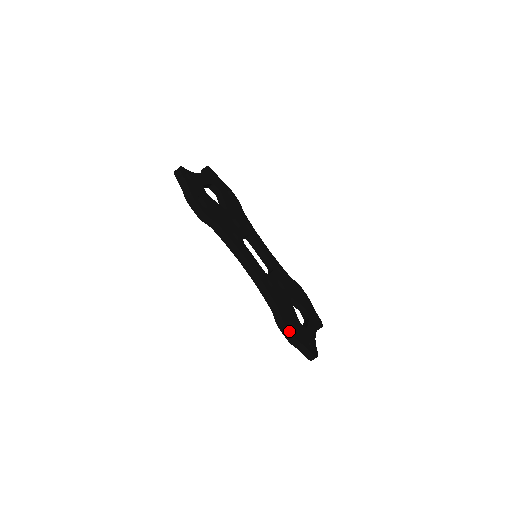
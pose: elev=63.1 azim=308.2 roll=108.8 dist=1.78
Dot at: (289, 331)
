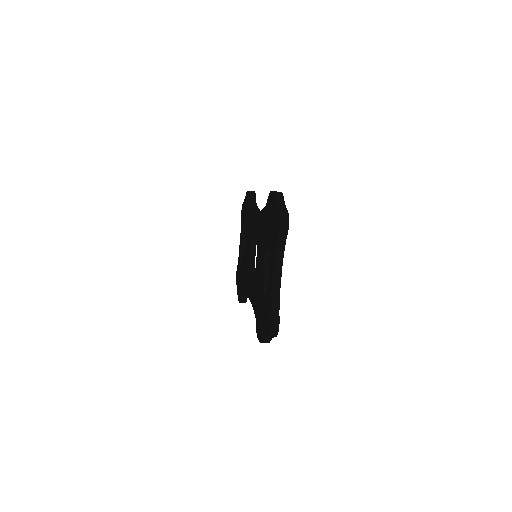
Dot at: occluded
